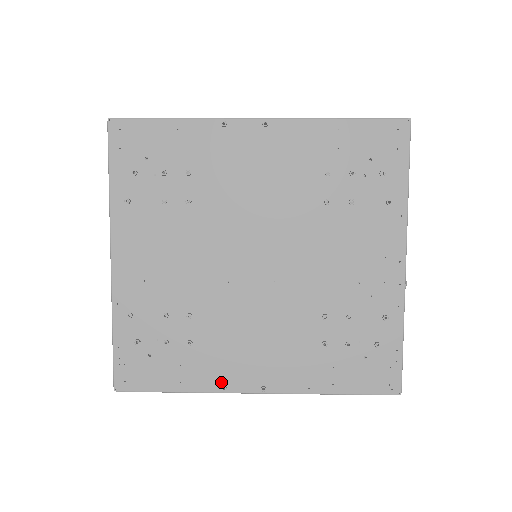
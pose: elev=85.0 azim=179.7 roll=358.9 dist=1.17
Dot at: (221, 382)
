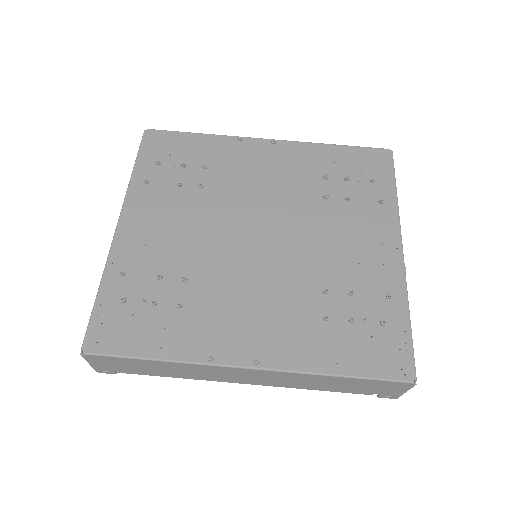
Dot at: (208, 351)
